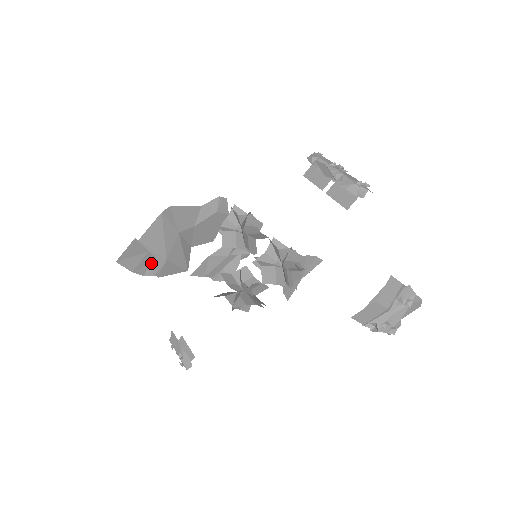
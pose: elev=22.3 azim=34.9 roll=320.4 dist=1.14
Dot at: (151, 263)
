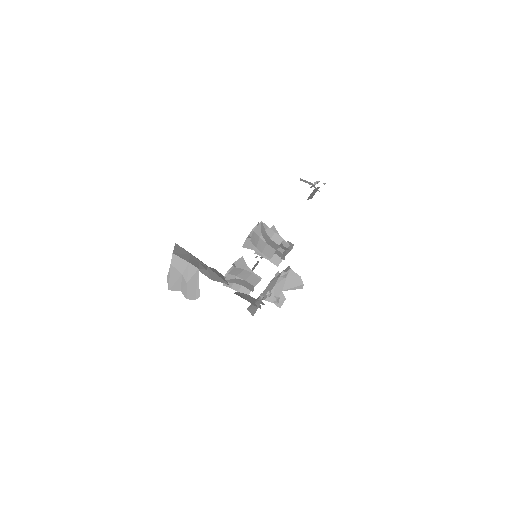
Dot at: (197, 264)
